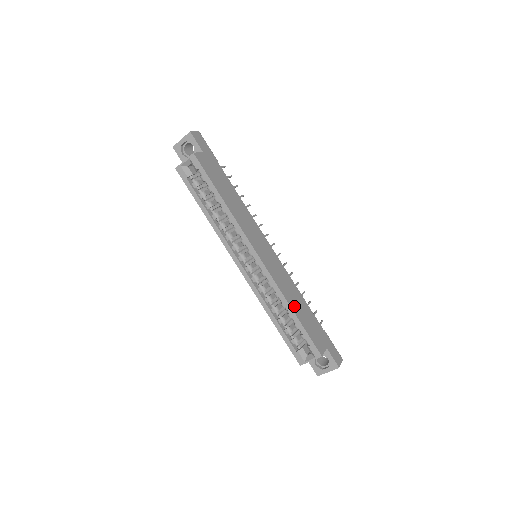
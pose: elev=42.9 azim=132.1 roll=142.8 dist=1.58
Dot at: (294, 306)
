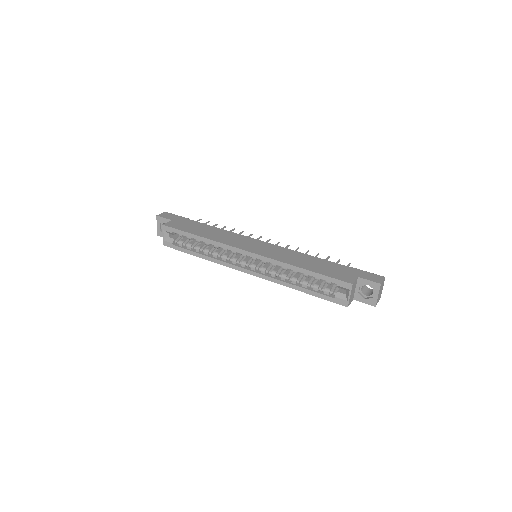
Dot at: (303, 265)
